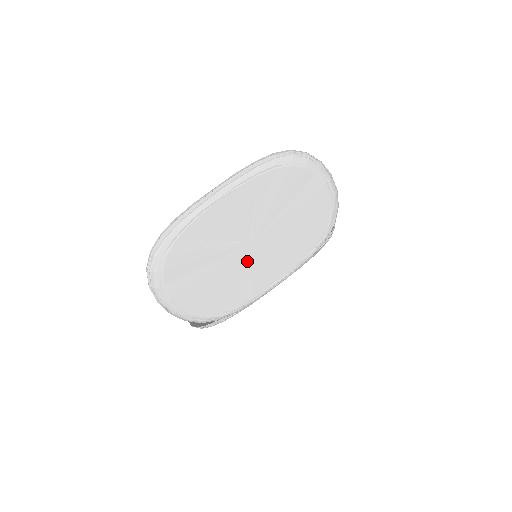
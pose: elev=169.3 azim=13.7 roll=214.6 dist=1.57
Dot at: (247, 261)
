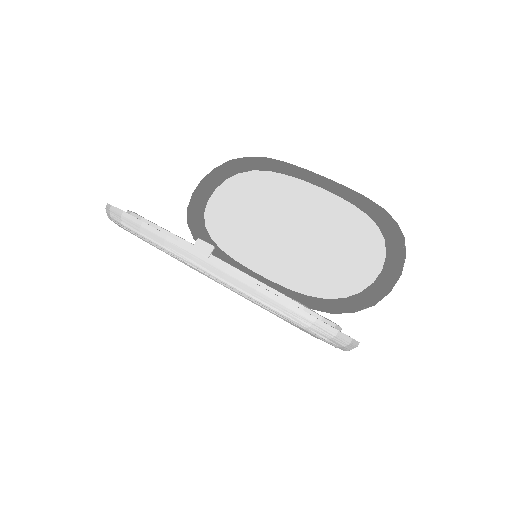
Dot at: occluded
